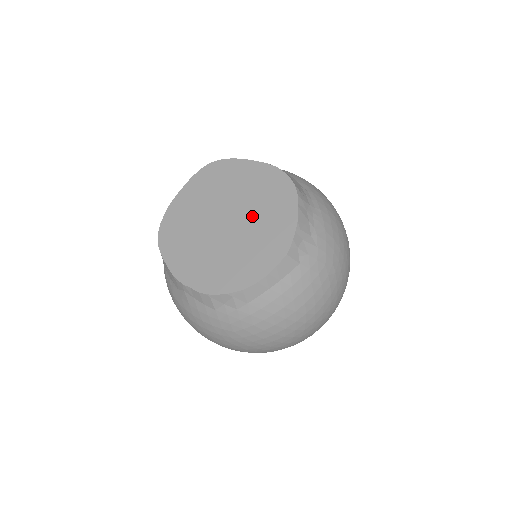
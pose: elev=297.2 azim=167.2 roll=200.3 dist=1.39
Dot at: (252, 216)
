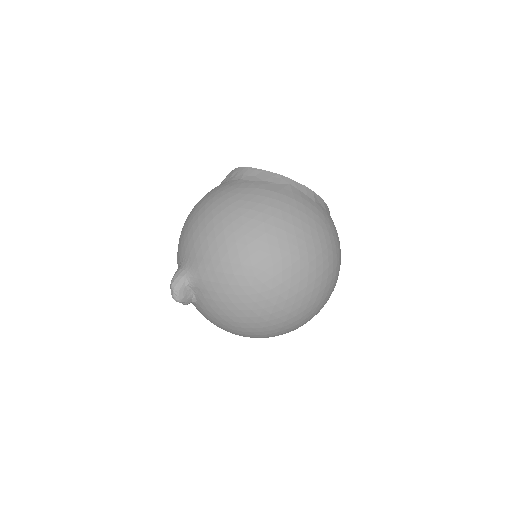
Dot at: occluded
